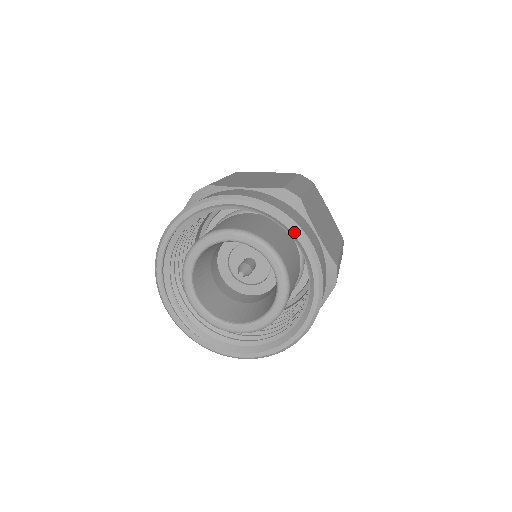
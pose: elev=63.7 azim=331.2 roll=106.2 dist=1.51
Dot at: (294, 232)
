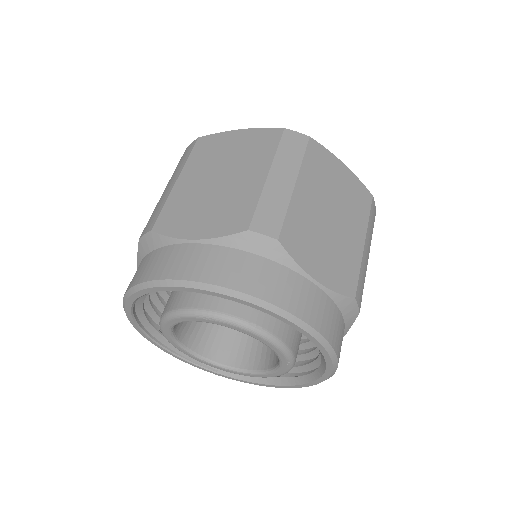
Dot at: (274, 315)
